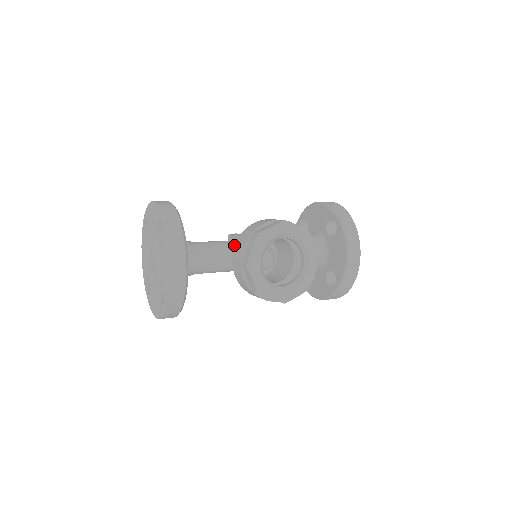
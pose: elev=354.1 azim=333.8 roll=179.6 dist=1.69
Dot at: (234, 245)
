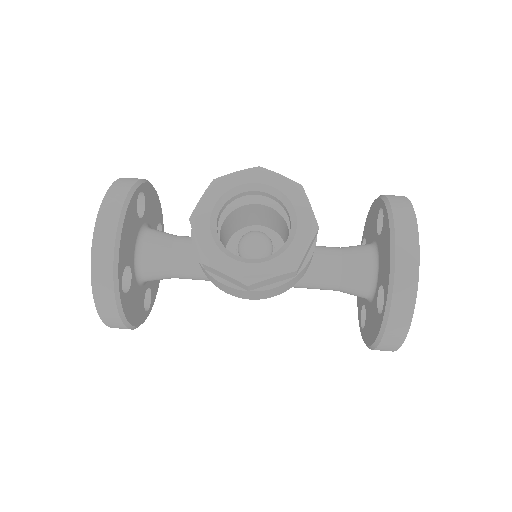
Dot at: occluded
